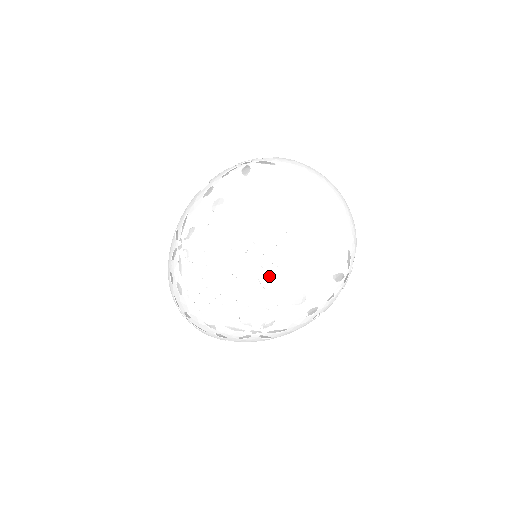
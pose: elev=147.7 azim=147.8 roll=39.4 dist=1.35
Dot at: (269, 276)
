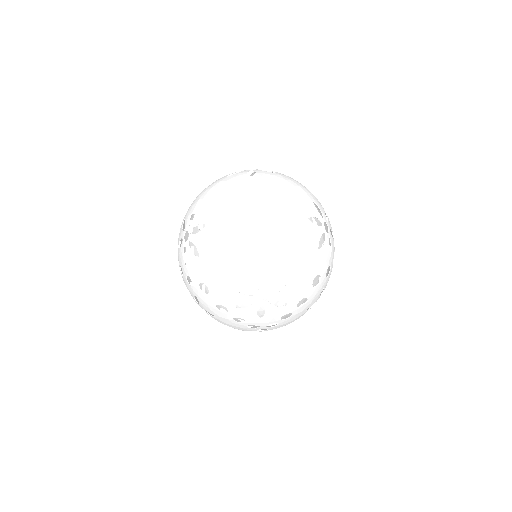
Dot at: (187, 256)
